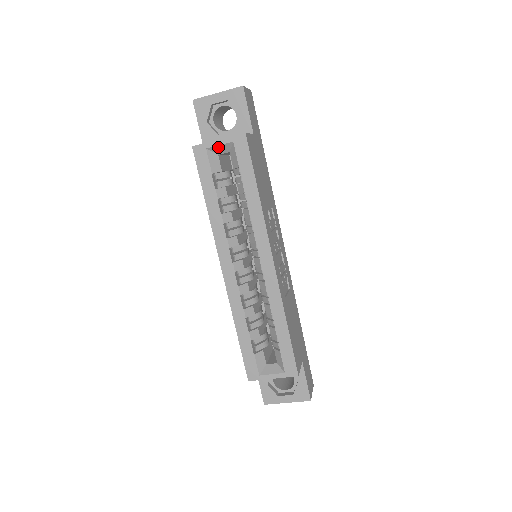
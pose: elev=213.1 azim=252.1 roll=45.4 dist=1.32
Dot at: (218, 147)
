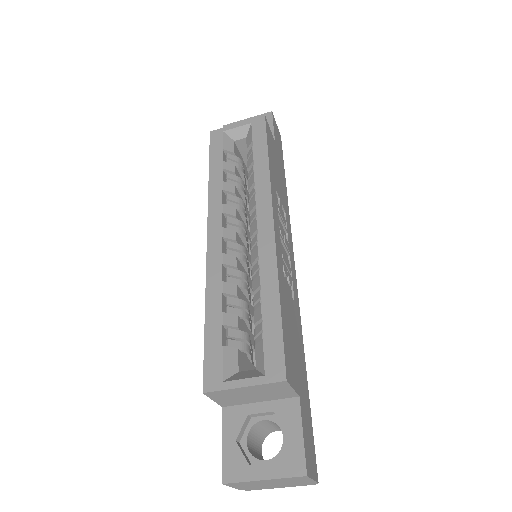
Dot at: (235, 130)
